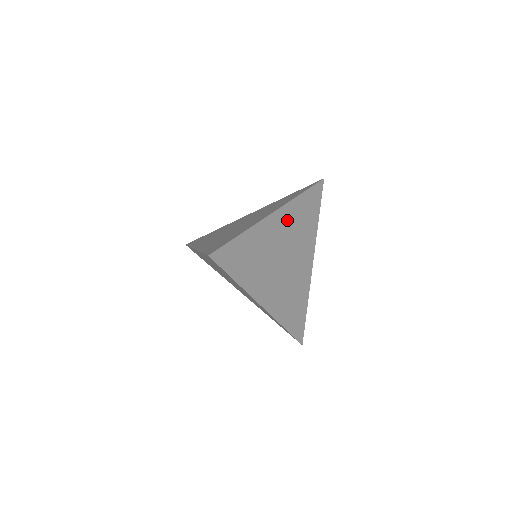
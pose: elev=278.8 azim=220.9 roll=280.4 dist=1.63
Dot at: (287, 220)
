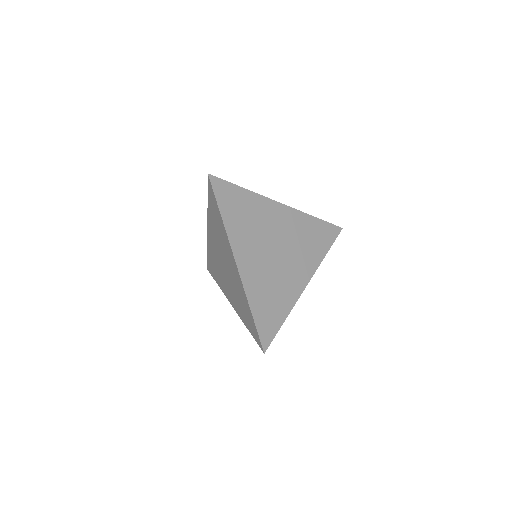
Dot at: (292, 222)
